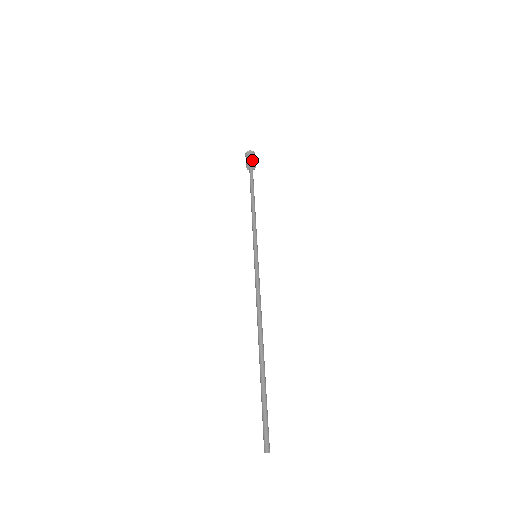
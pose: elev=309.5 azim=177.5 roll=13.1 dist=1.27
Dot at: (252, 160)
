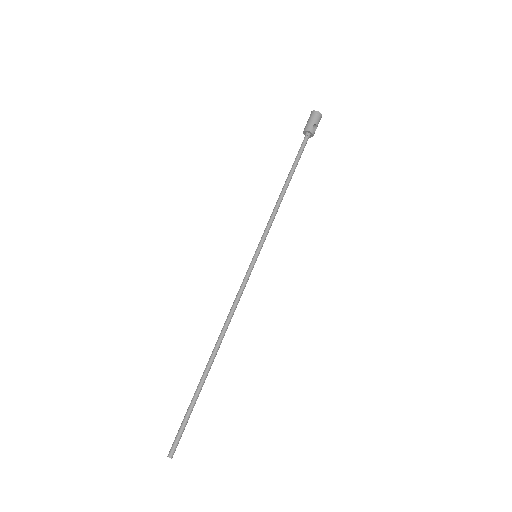
Dot at: (311, 126)
